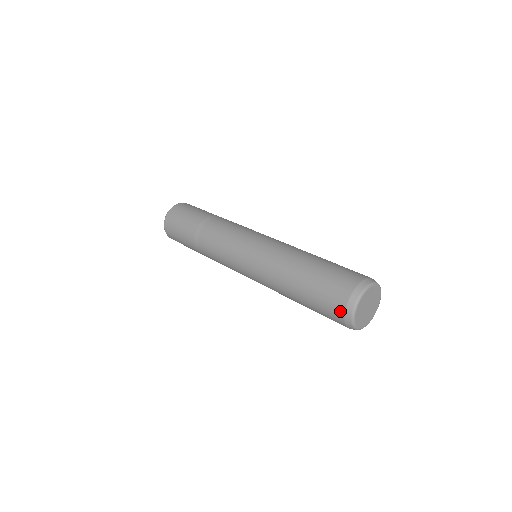
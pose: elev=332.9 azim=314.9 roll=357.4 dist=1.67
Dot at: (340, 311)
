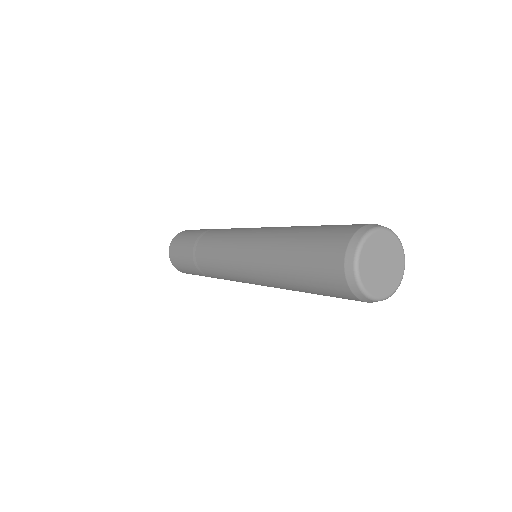
Dot at: (348, 294)
